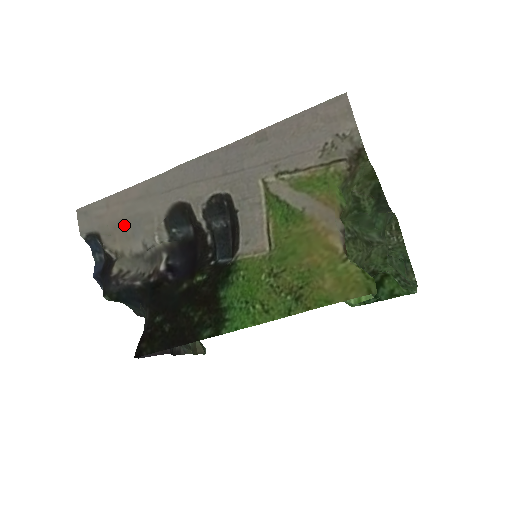
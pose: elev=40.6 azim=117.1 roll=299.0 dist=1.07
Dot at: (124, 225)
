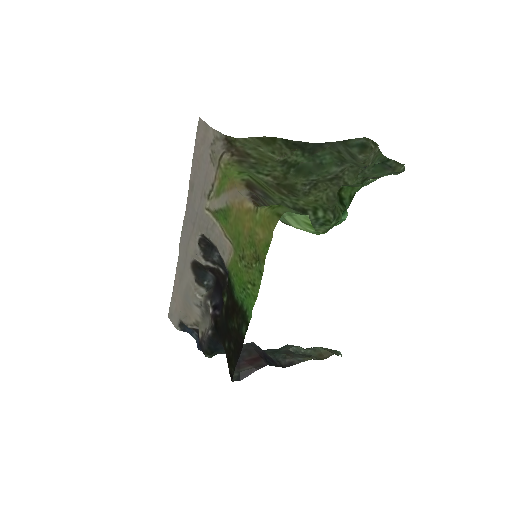
Dot at: (185, 304)
